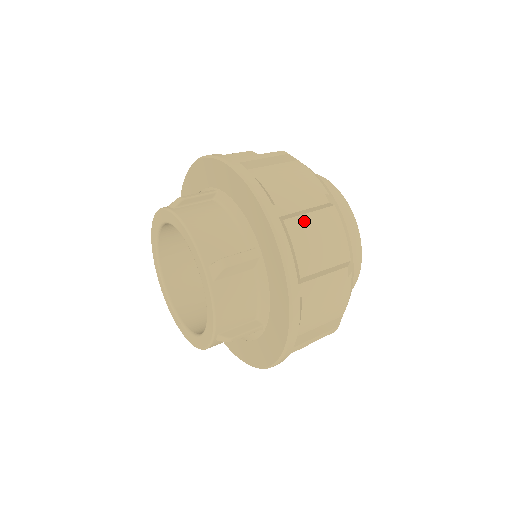
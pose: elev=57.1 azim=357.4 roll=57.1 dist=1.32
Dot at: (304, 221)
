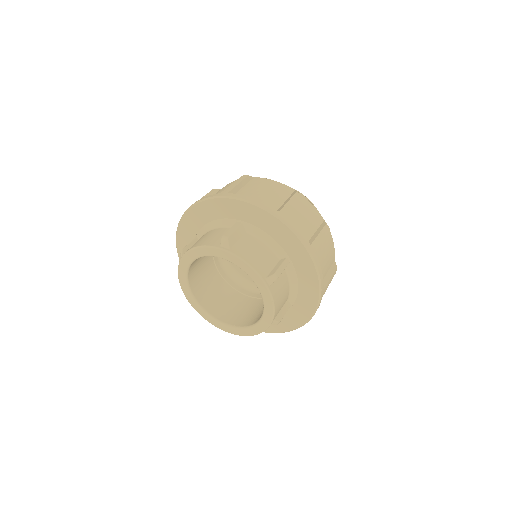
Dot at: (244, 190)
